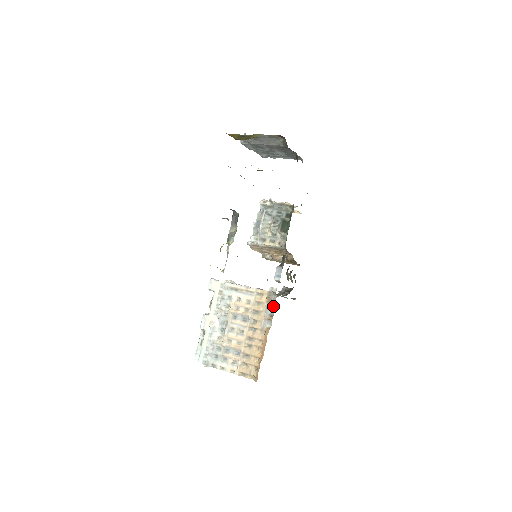
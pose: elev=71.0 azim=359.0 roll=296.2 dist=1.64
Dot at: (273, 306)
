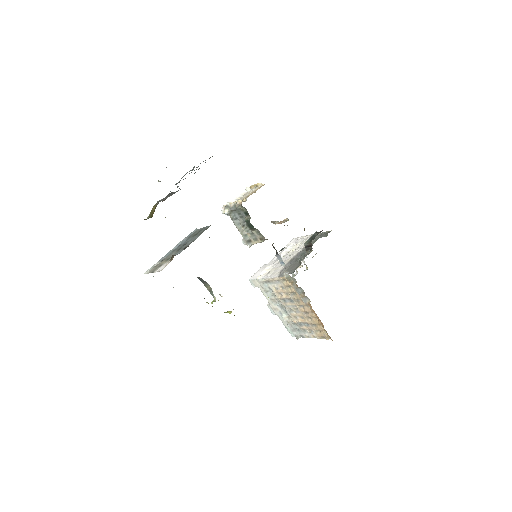
Dot at: (298, 287)
